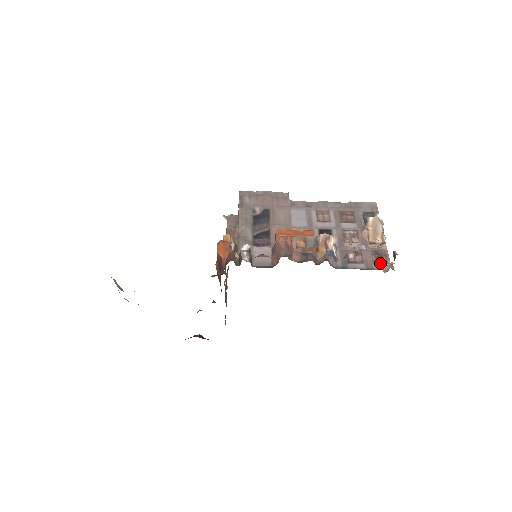
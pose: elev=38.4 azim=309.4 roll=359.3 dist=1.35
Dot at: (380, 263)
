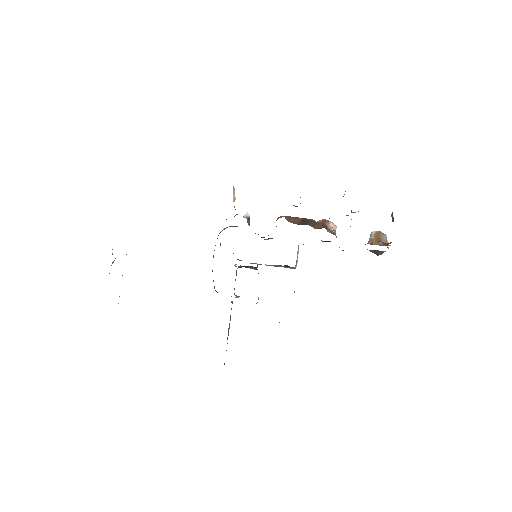
Dot at: occluded
